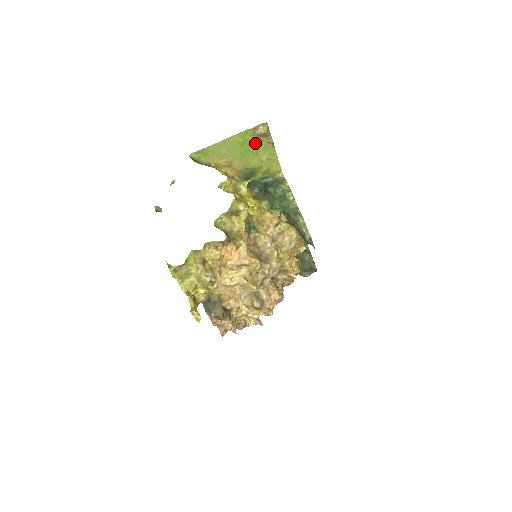
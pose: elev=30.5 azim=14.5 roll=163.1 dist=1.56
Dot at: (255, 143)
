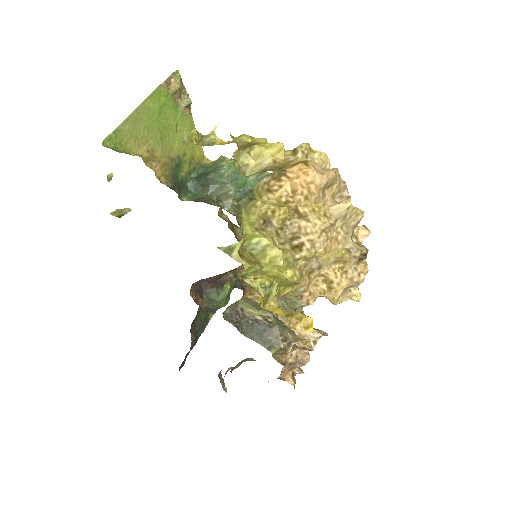
Dot at: (171, 110)
